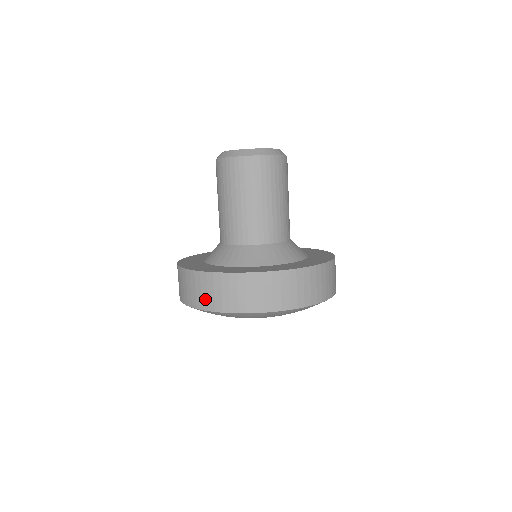
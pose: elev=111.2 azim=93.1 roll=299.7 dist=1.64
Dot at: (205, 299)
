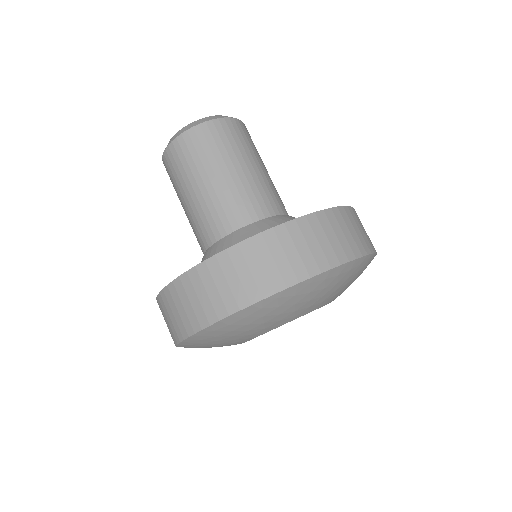
Dot at: (208, 306)
